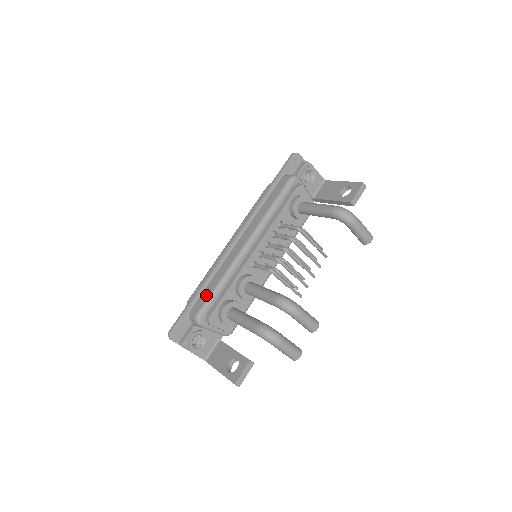
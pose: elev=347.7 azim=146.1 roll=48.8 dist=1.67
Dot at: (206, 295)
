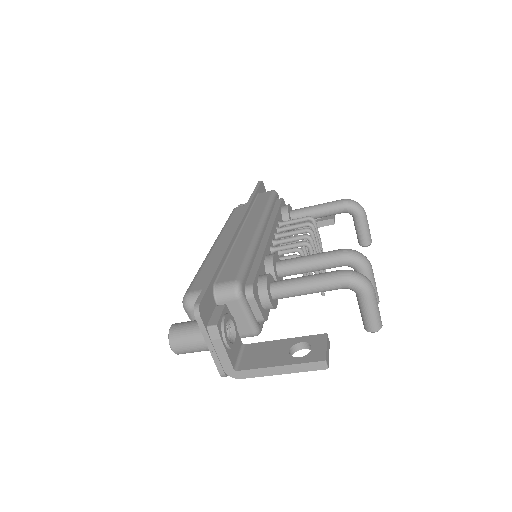
Dot at: (235, 265)
